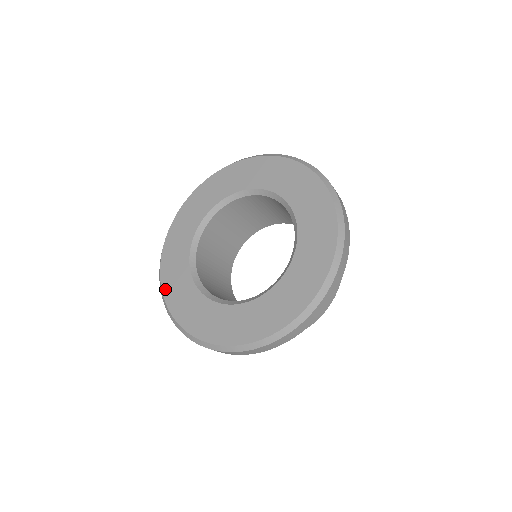
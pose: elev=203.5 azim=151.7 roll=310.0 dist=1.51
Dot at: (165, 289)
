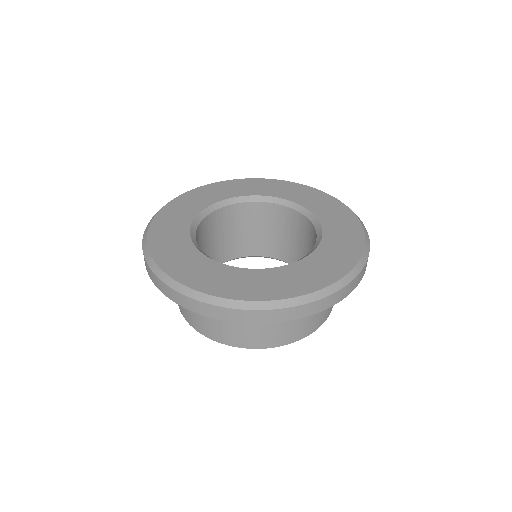
Dot at: (154, 225)
